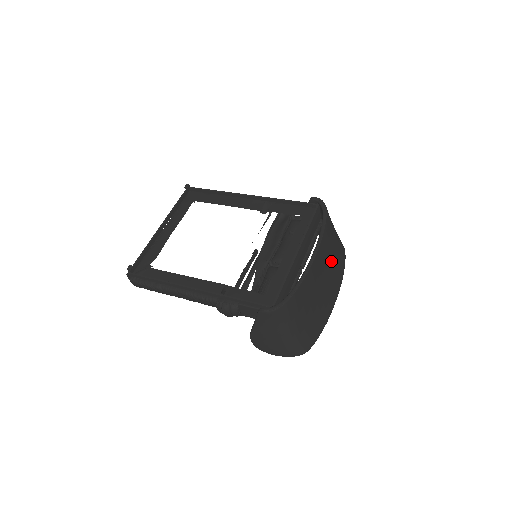
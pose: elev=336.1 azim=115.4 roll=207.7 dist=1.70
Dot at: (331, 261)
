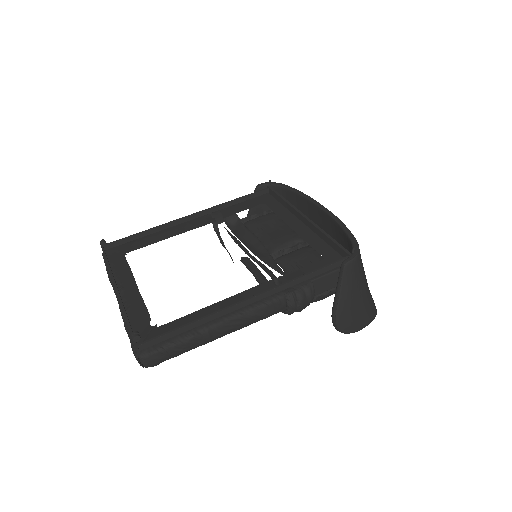
Dot at: occluded
